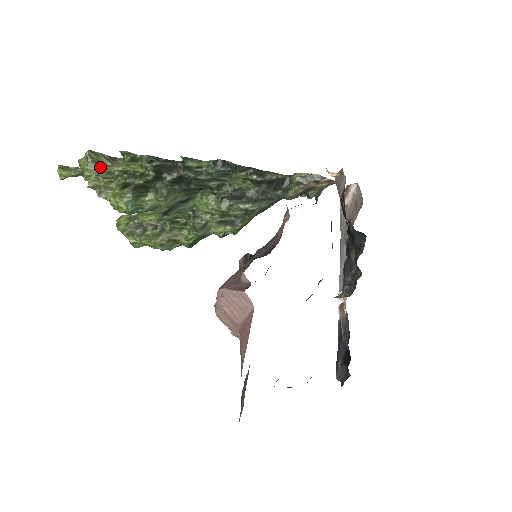
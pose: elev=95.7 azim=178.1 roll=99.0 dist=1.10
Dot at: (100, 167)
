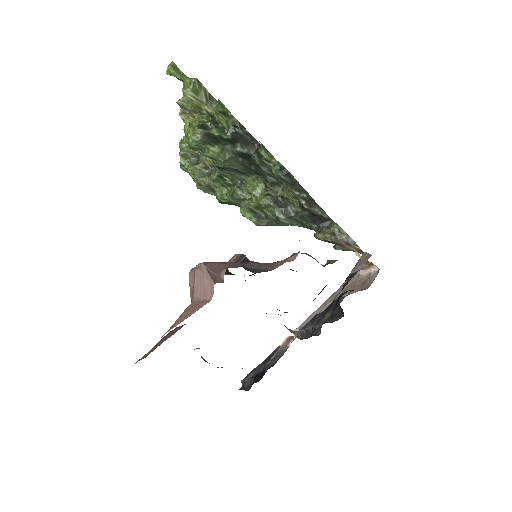
Dot at: (195, 98)
